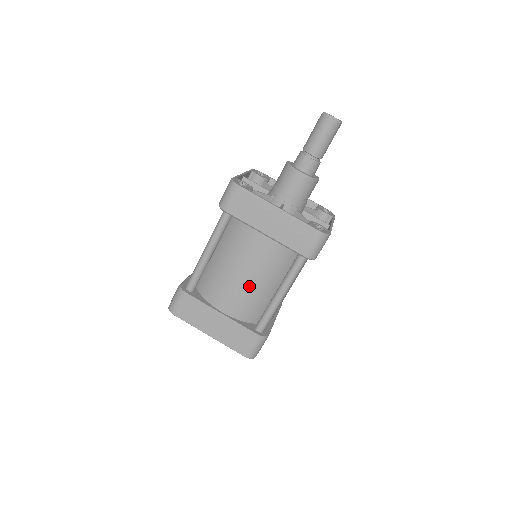
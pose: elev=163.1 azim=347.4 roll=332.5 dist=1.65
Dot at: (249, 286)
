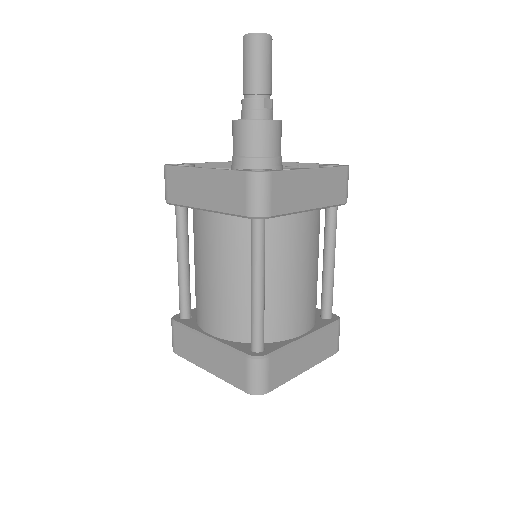
Dot at: (312, 281)
